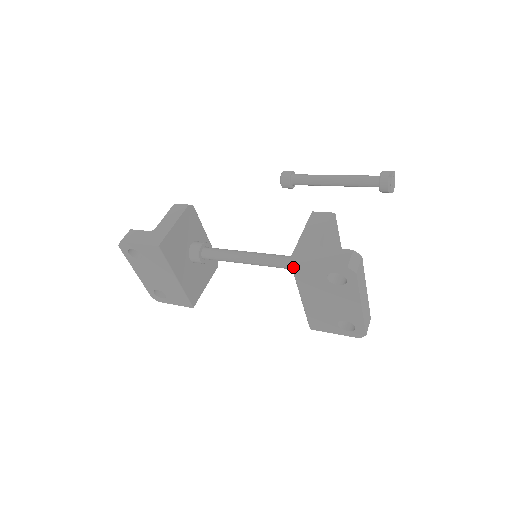
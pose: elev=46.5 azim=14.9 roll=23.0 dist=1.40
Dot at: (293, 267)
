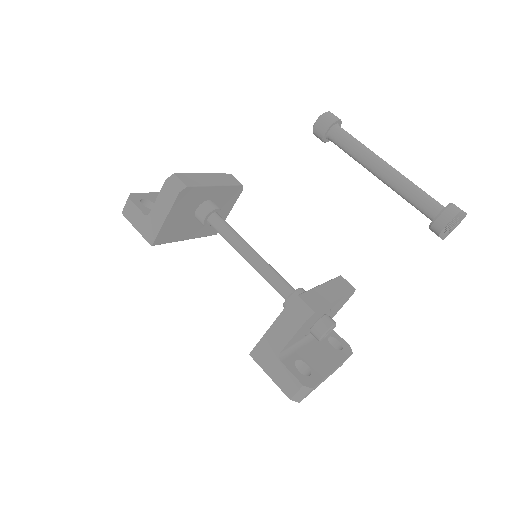
Dot at: occluded
